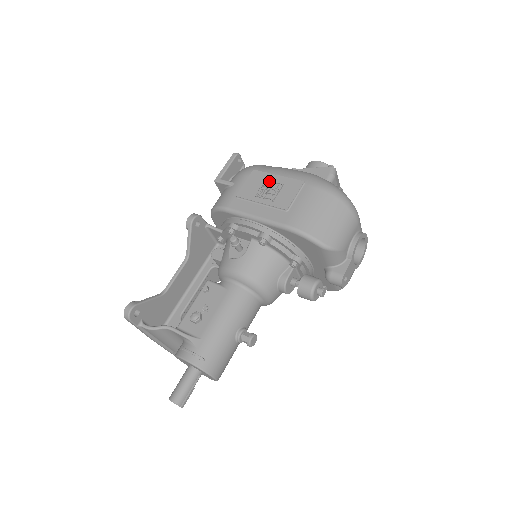
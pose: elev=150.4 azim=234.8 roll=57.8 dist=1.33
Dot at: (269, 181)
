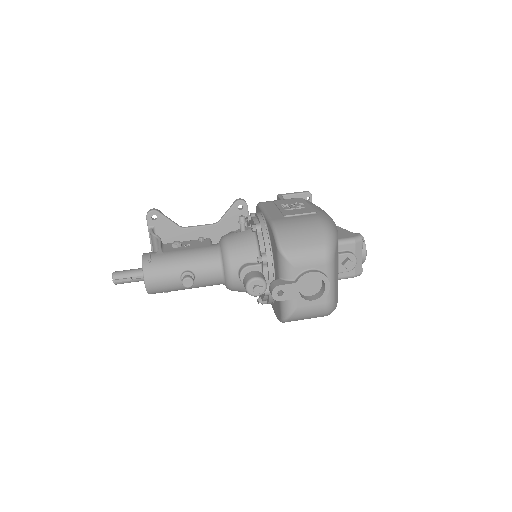
Dot at: (299, 203)
